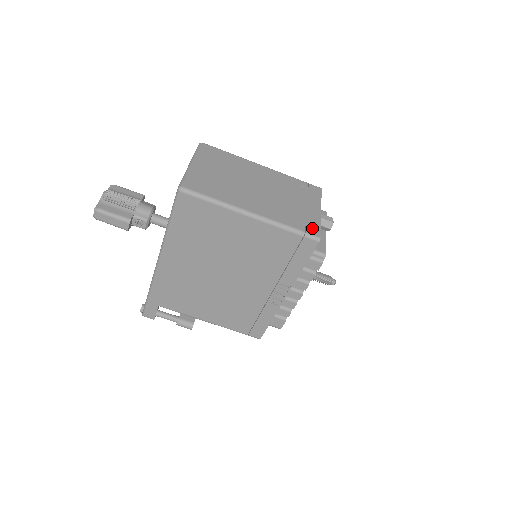
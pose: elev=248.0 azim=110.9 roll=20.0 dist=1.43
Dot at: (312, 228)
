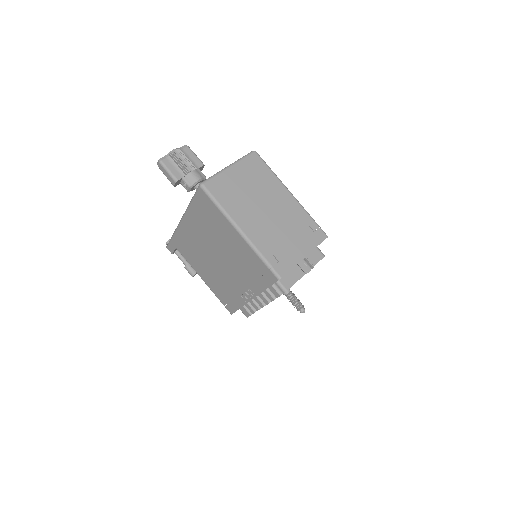
Dot at: (282, 267)
